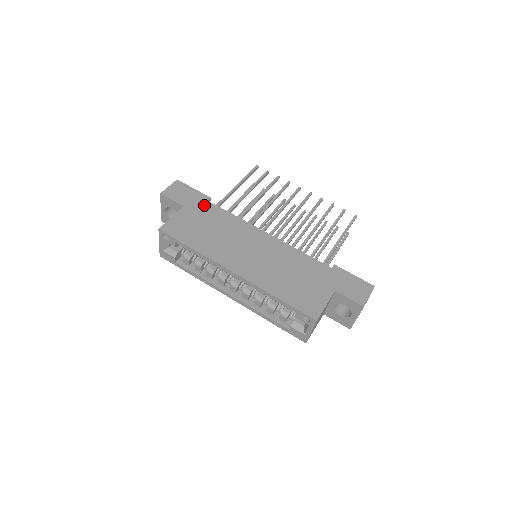
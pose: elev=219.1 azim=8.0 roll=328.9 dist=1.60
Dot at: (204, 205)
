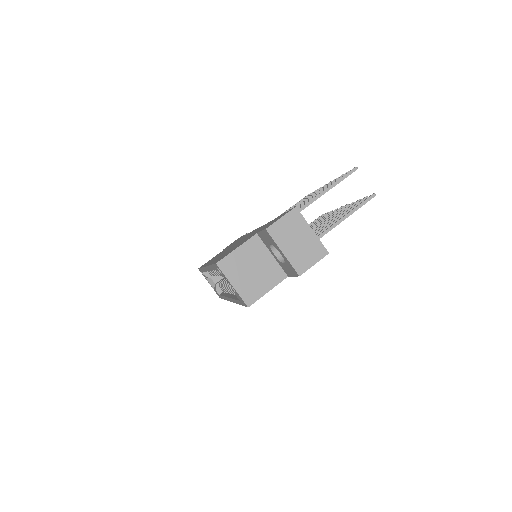
Dot at: occluded
